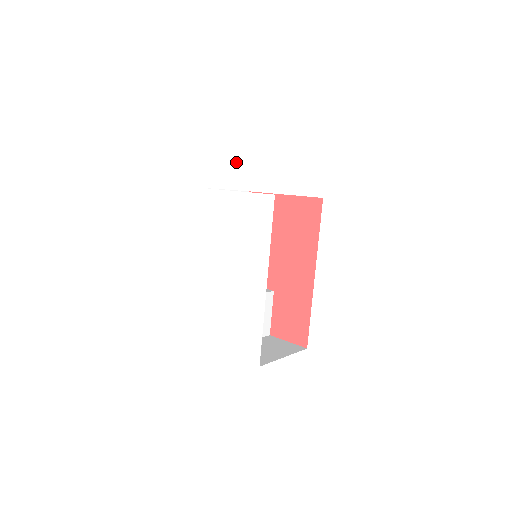
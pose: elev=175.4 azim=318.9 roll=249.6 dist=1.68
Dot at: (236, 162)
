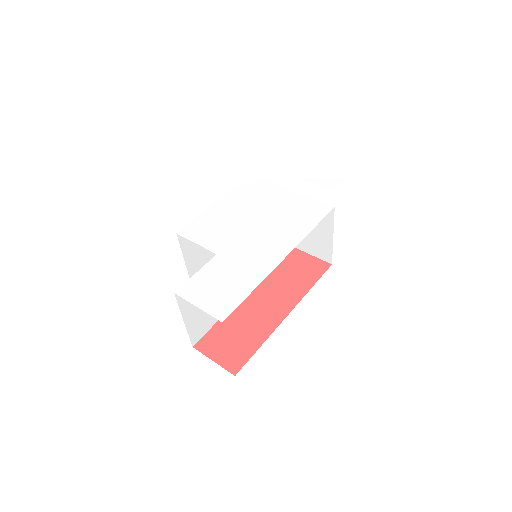
Dot at: (306, 176)
